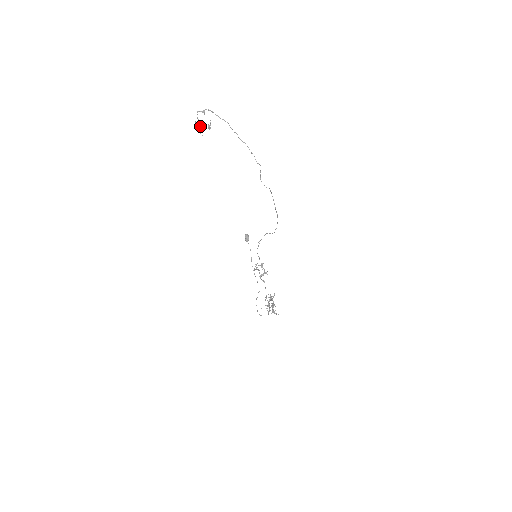
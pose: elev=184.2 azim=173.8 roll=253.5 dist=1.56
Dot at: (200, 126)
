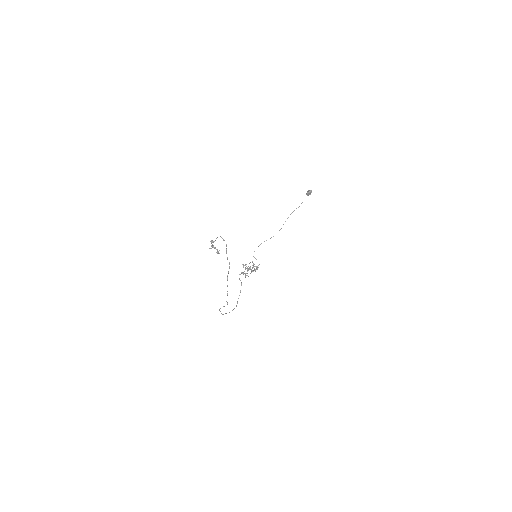
Dot at: (212, 246)
